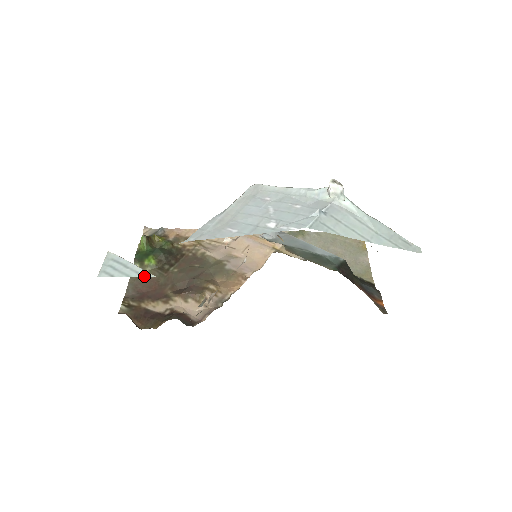
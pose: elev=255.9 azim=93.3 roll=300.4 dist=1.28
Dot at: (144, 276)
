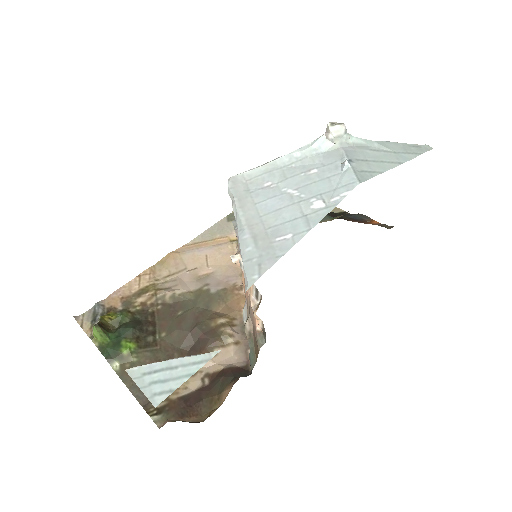
Dot at: (208, 360)
